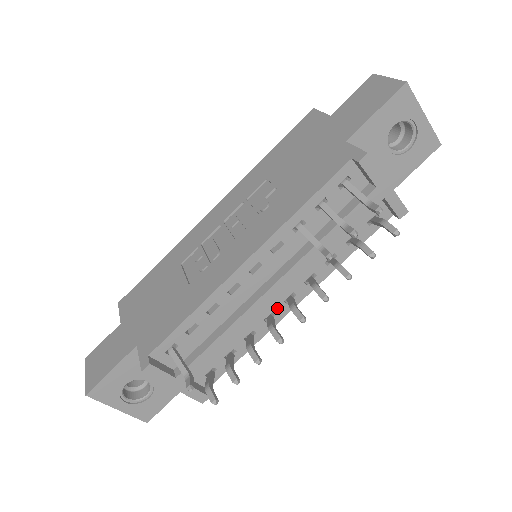
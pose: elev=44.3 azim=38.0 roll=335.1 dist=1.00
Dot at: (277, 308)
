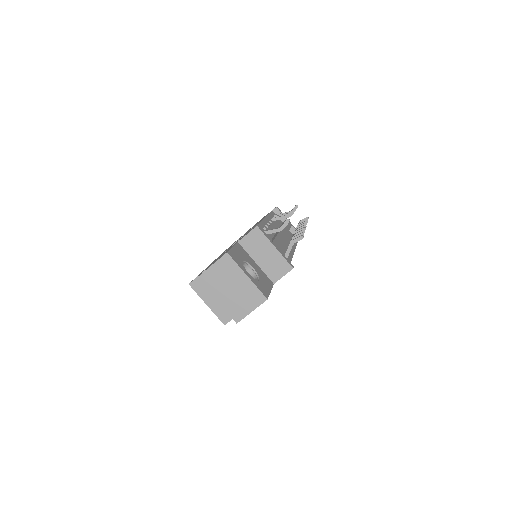
Dot at: occluded
